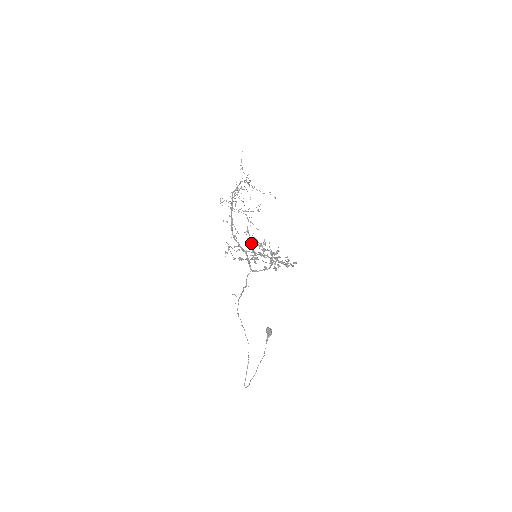
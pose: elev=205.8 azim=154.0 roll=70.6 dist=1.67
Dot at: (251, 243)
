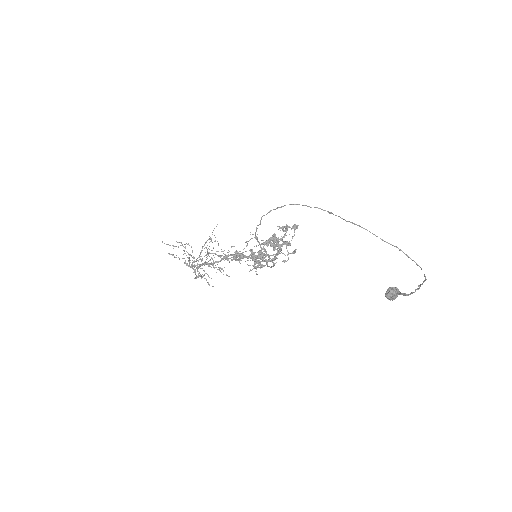
Dot at: (239, 257)
